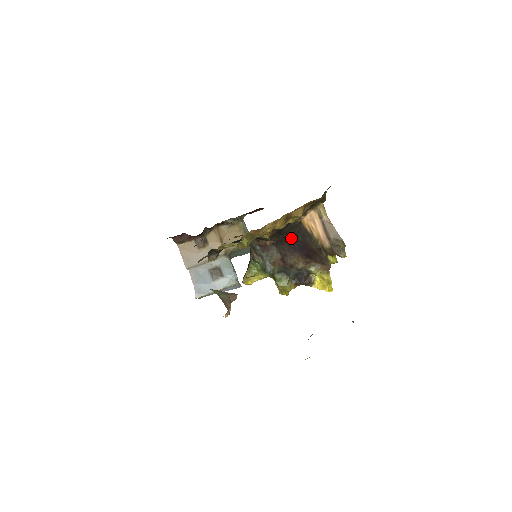
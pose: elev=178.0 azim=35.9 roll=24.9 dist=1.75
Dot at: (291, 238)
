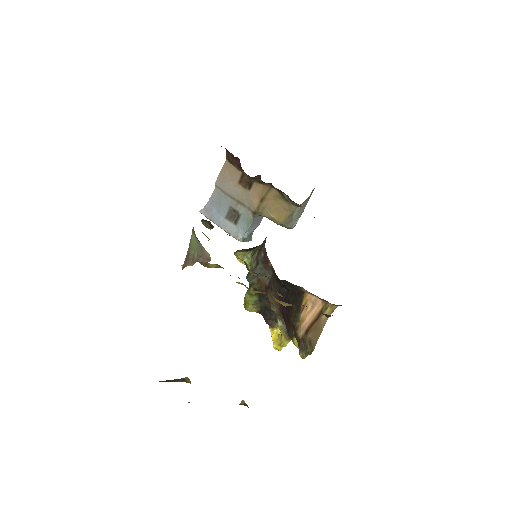
Dot at: (286, 288)
